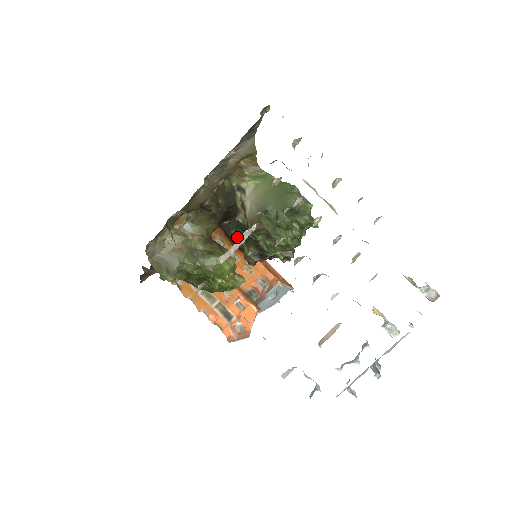
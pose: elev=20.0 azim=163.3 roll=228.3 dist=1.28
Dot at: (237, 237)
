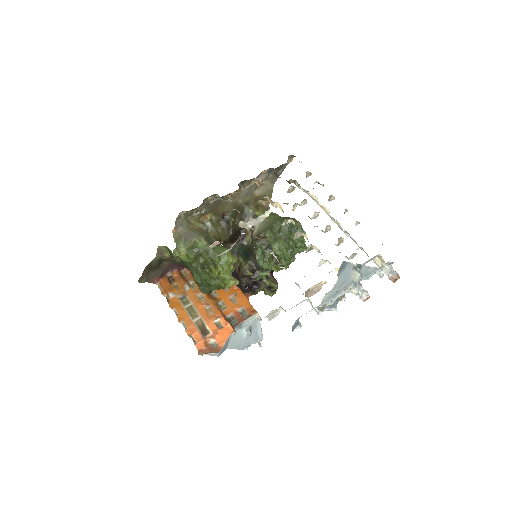
Dot at: (237, 259)
